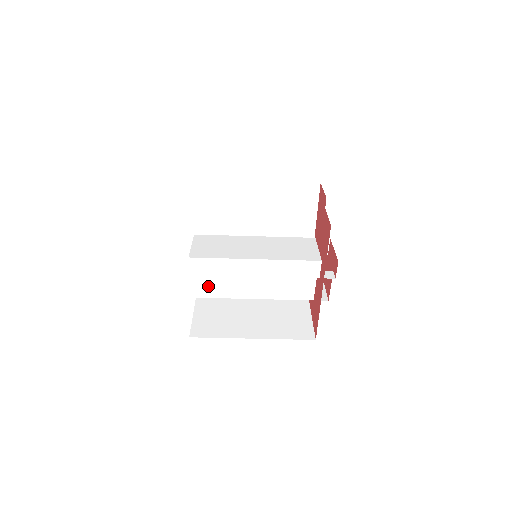
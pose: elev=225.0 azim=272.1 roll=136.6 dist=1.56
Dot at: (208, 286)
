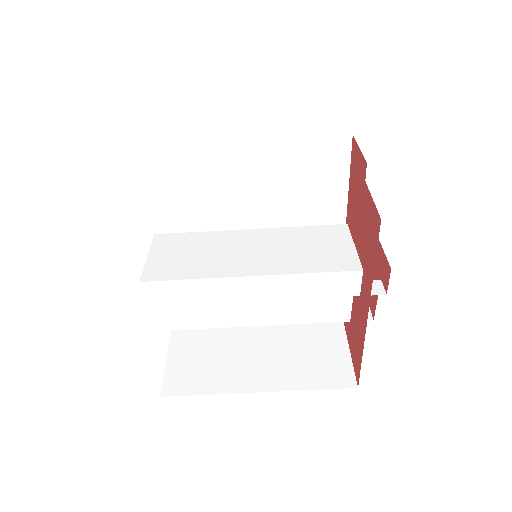
Dot at: (183, 314)
